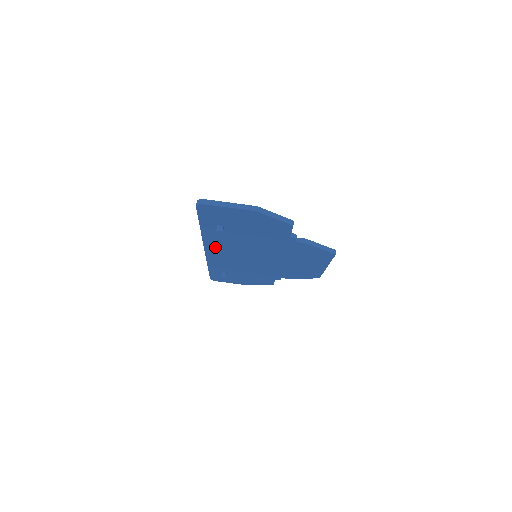
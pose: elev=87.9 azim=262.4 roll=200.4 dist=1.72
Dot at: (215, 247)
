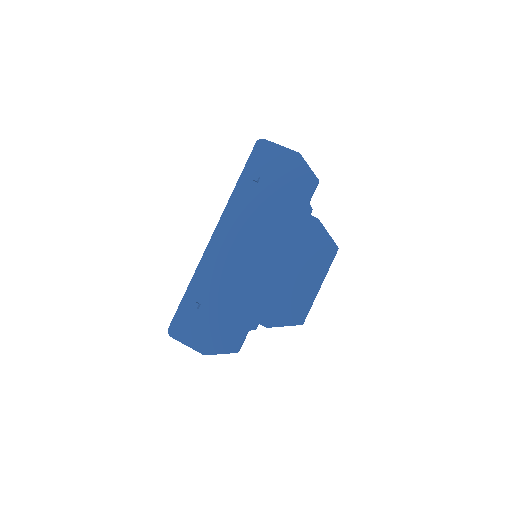
Dot at: (228, 226)
